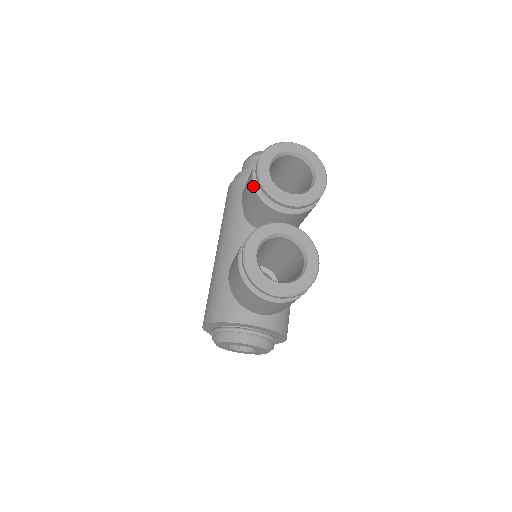
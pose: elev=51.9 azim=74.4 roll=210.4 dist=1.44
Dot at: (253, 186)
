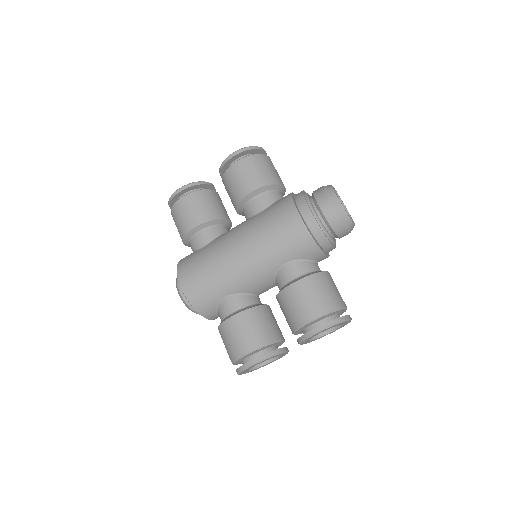
Dot at: (301, 326)
